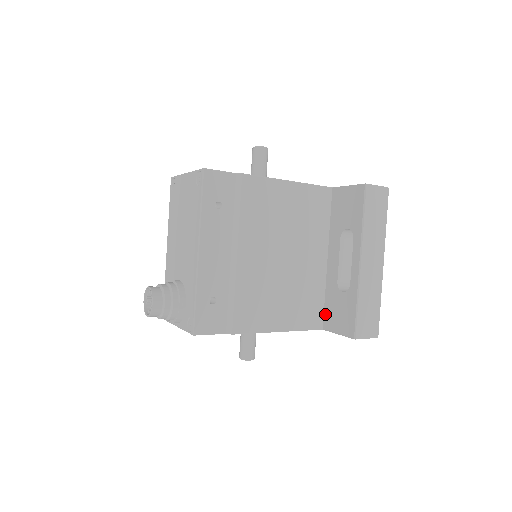
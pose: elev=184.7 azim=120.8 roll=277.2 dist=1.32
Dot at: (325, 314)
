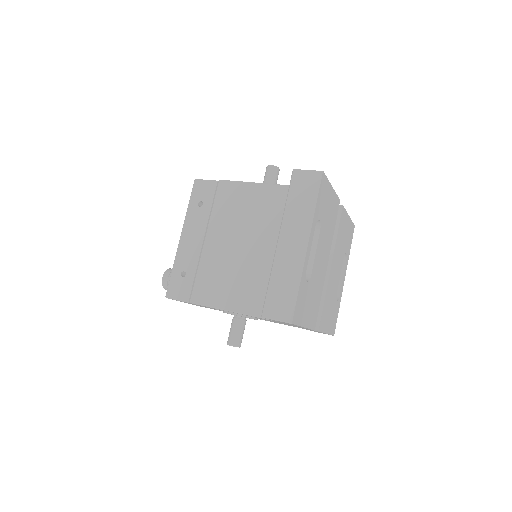
Dot at: occluded
